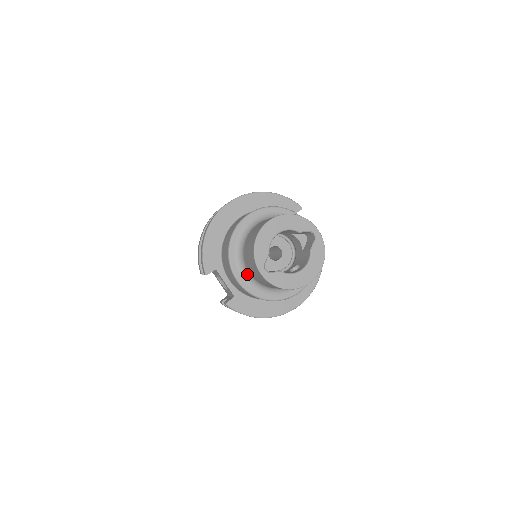
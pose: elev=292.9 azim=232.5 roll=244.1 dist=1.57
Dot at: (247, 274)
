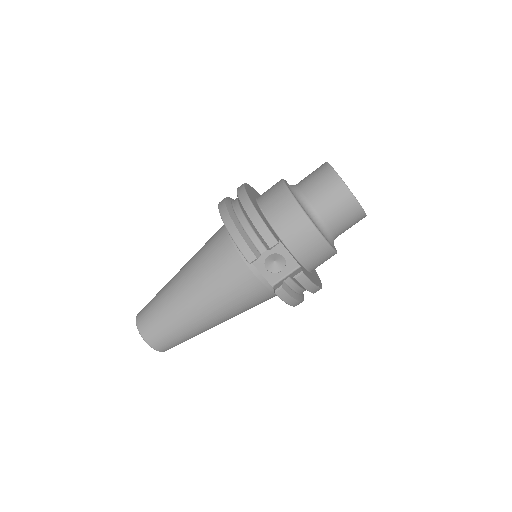
Dot at: (319, 224)
